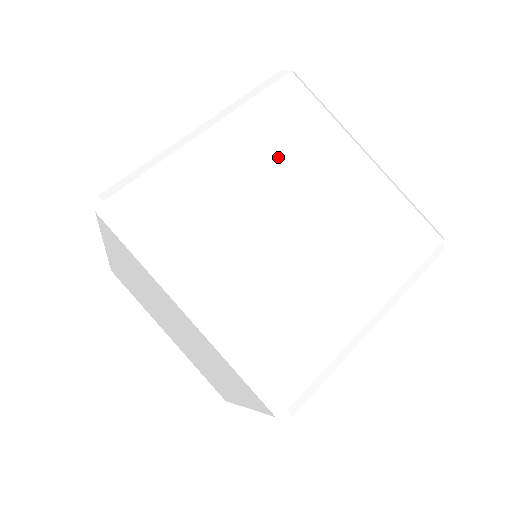
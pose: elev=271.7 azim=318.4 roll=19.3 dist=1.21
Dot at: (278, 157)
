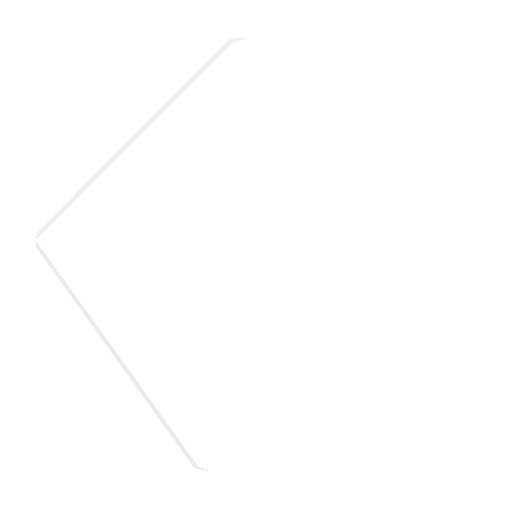
Dot at: occluded
